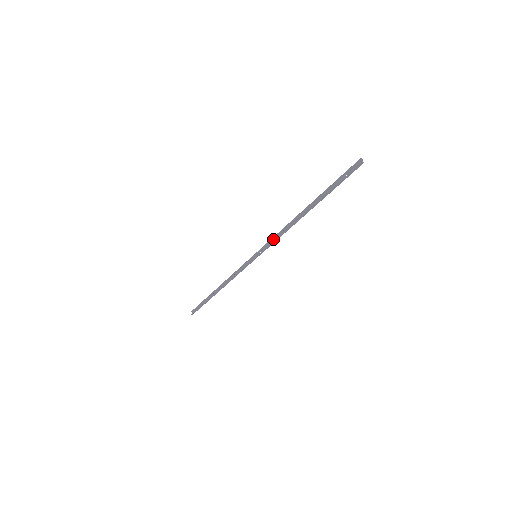
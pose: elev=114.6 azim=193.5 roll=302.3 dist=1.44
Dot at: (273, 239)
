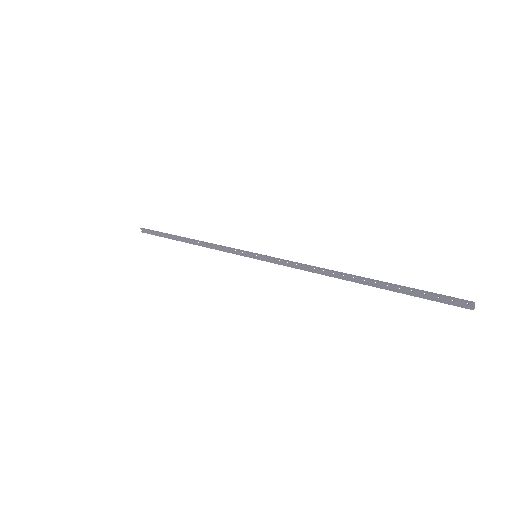
Dot at: (289, 262)
